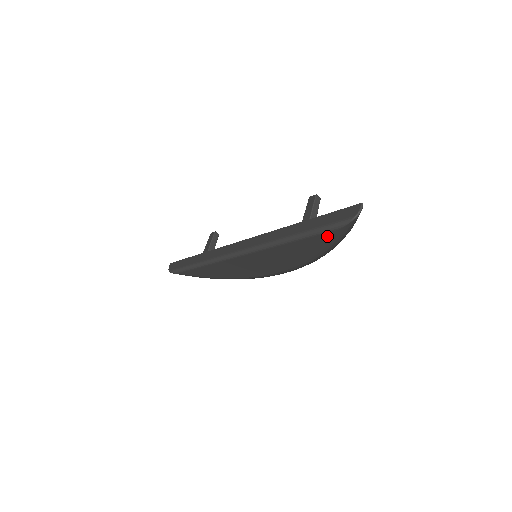
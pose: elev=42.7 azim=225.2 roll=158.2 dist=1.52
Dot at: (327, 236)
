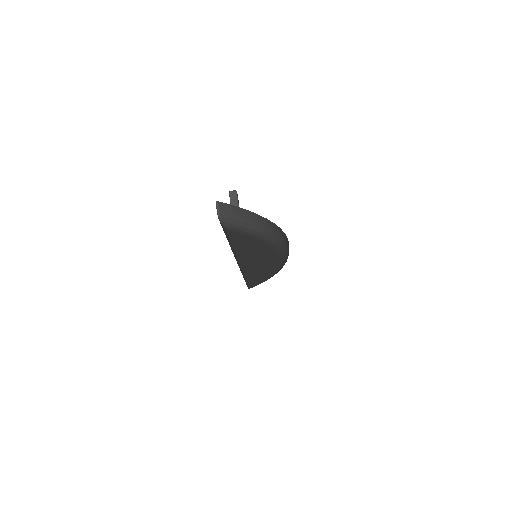
Dot at: (235, 235)
